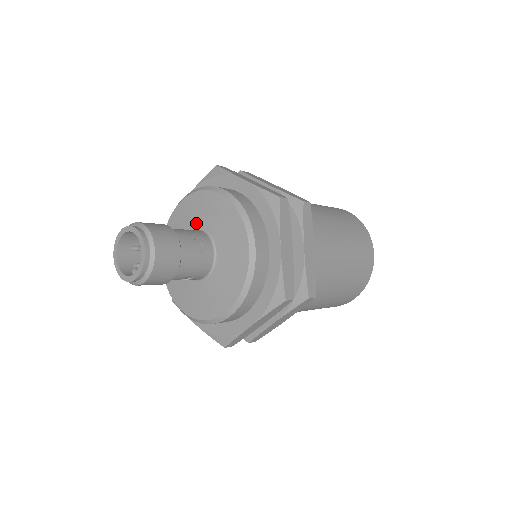
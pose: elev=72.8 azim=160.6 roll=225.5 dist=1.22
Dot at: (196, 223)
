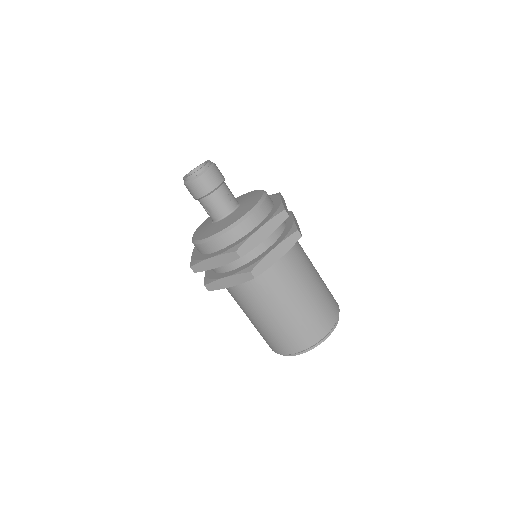
Dot at: (241, 200)
